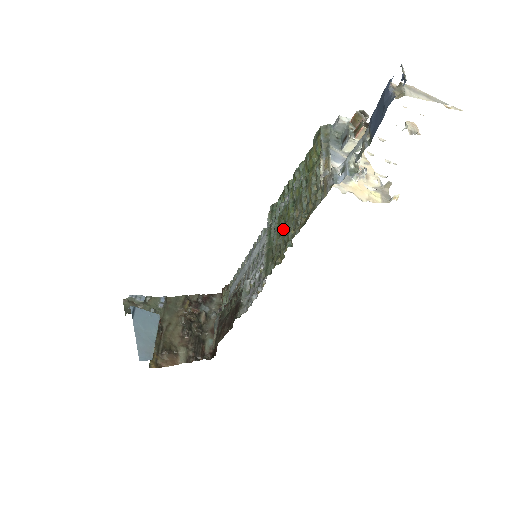
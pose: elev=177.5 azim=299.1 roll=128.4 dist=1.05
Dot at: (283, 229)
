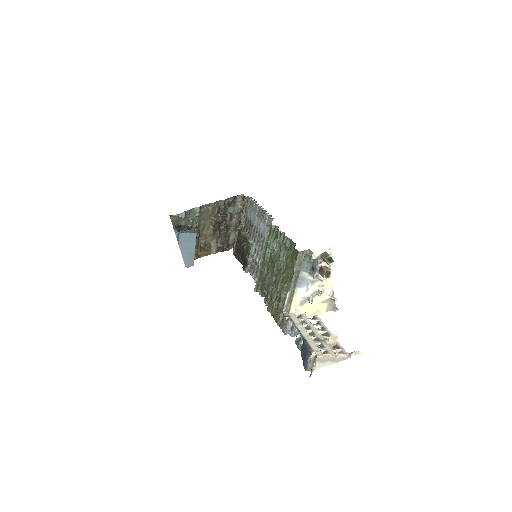
Dot at: (268, 279)
